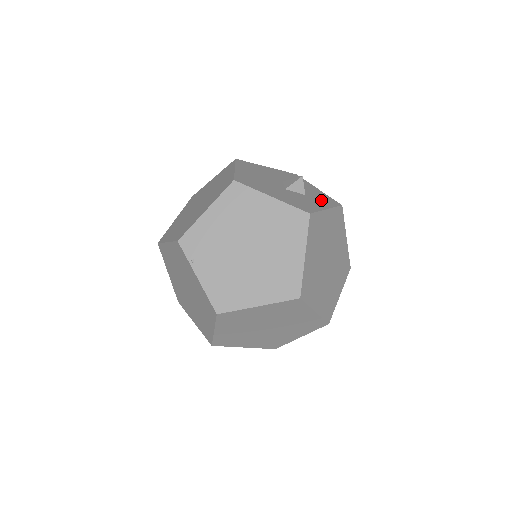
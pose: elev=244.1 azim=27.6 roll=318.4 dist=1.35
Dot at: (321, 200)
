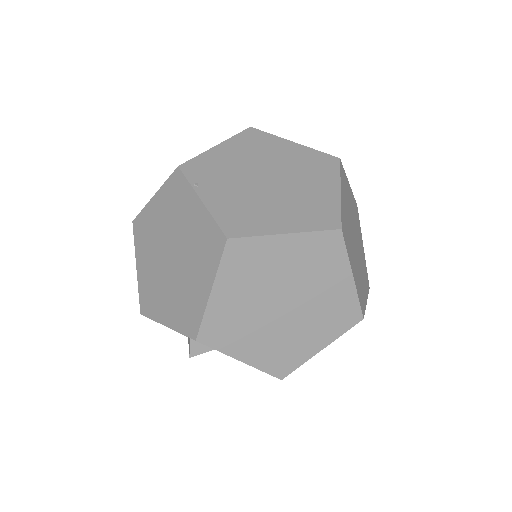
Dot at: occluded
